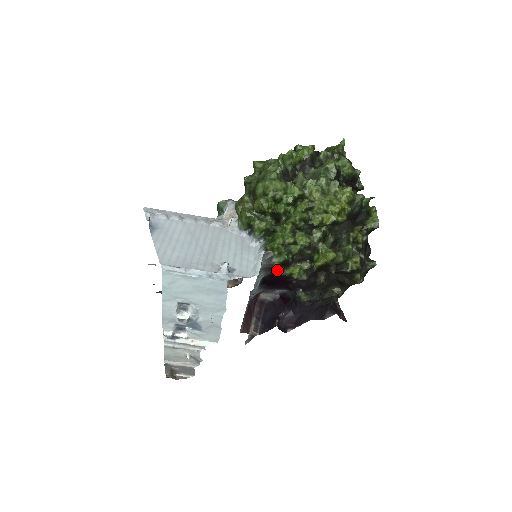
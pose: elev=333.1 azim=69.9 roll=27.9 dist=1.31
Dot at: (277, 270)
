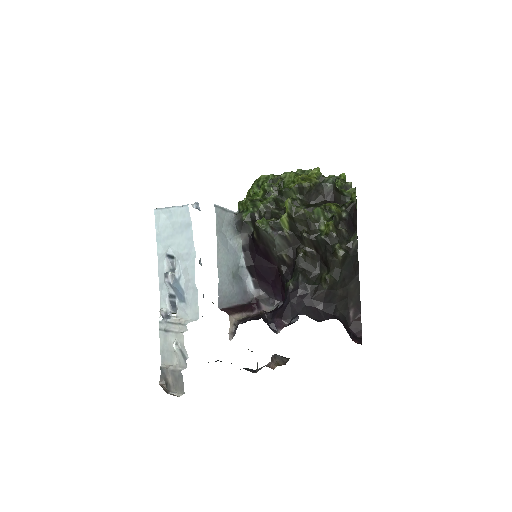
Dot at: (252, 234)
